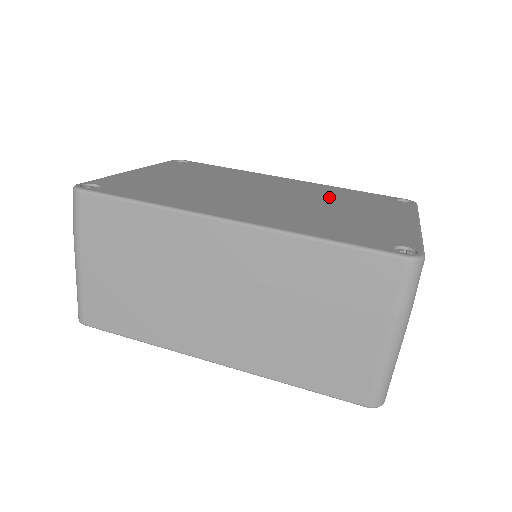
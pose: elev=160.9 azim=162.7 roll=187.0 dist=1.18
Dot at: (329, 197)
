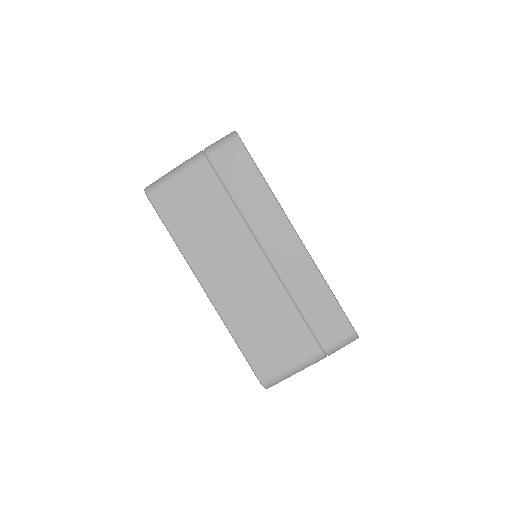
Dot at: occluded
